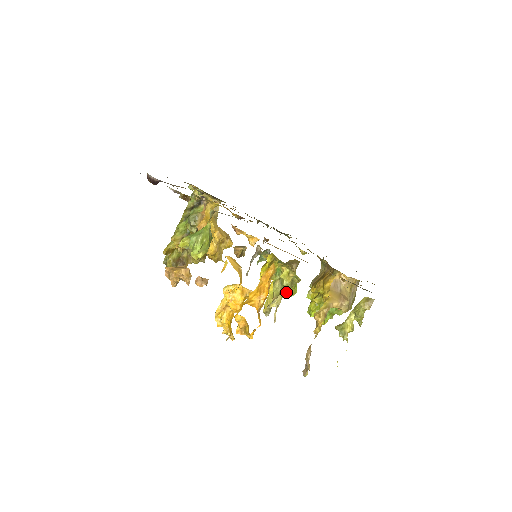
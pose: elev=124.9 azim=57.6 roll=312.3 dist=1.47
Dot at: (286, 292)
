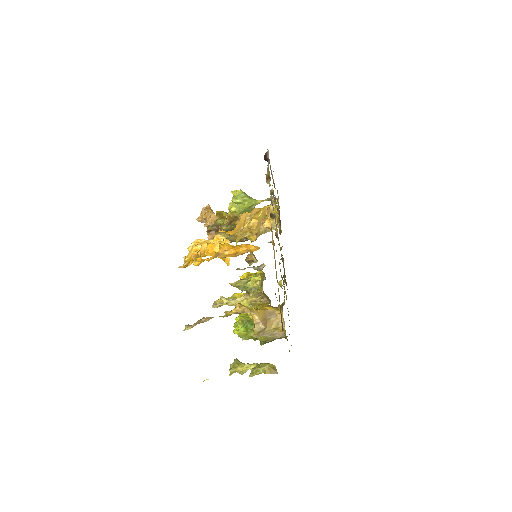
Dot at: occluded
